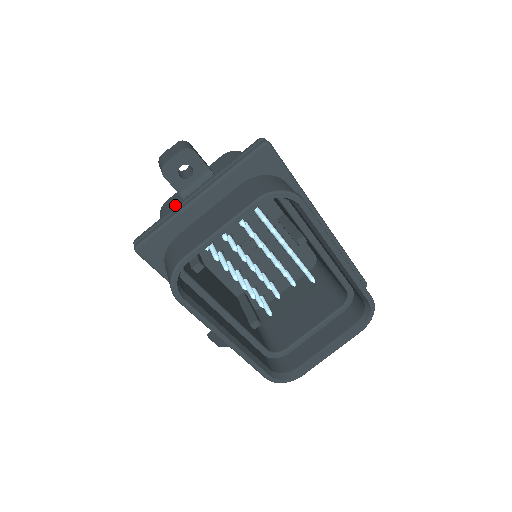
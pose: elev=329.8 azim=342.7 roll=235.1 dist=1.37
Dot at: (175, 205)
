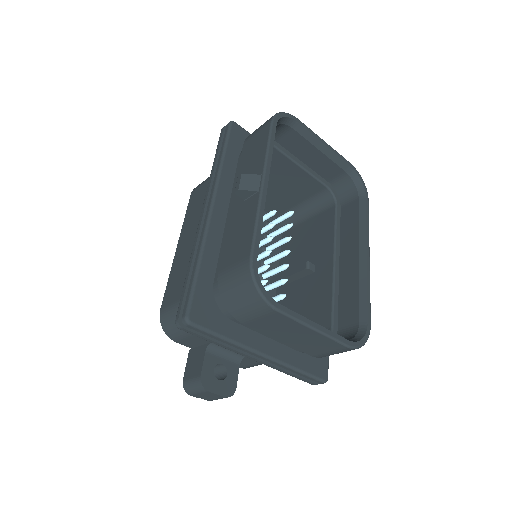
Dot at: occluded
